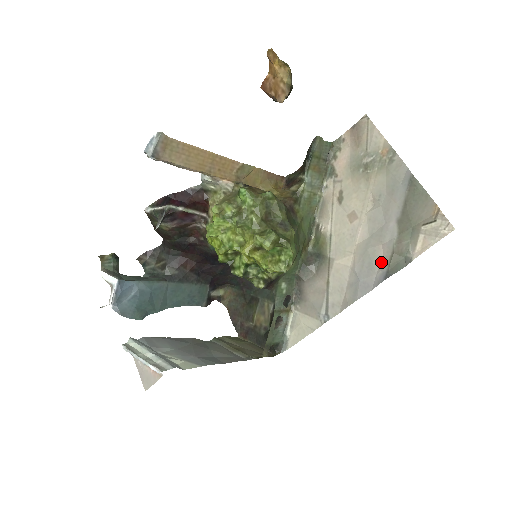
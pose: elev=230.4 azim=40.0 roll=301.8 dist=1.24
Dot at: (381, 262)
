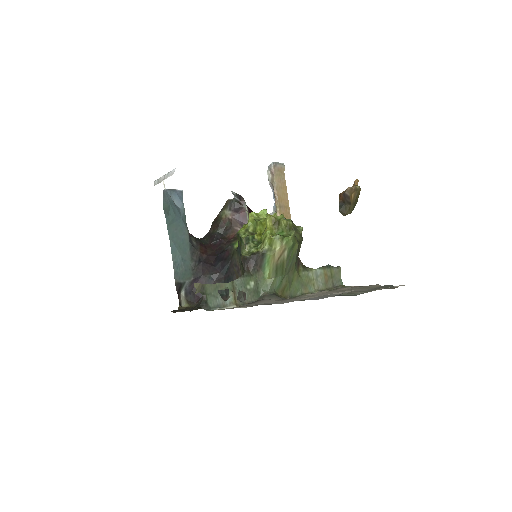
Dot at: occluded
